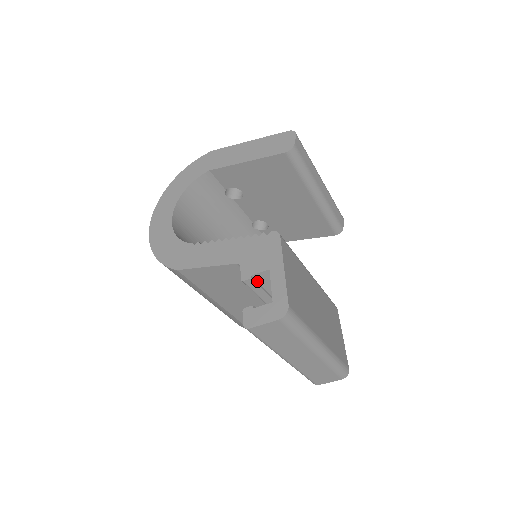
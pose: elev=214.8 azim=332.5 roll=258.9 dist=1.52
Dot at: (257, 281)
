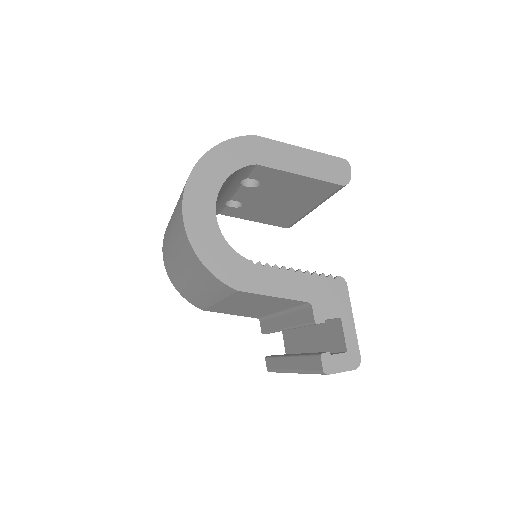
Dot at: occluded
